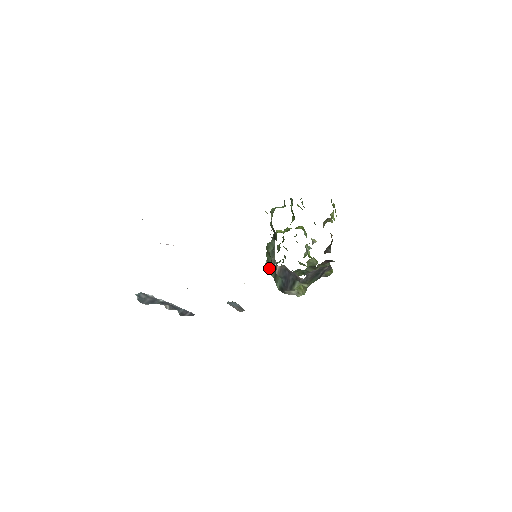
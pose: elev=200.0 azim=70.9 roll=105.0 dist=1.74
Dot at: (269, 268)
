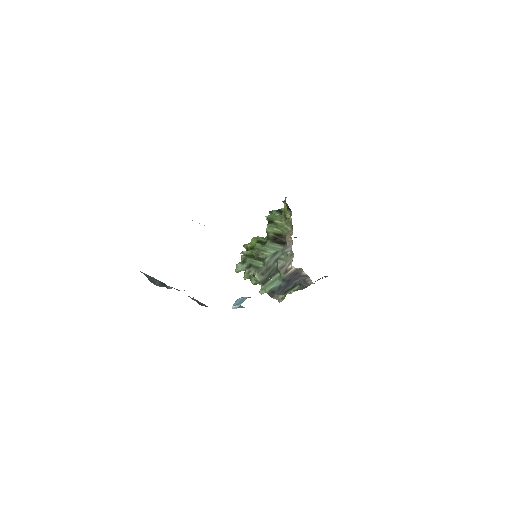
Dot at: (253, 271)
